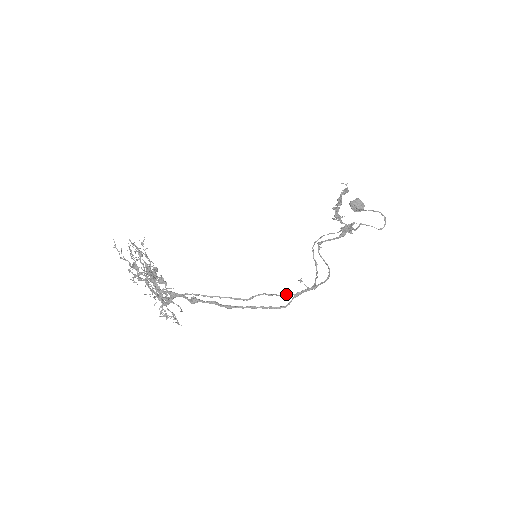
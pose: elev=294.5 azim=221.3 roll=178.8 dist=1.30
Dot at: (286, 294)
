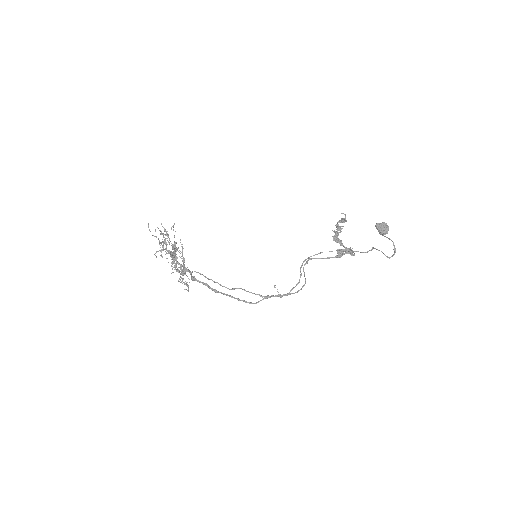
Dot at: (259, 294)
